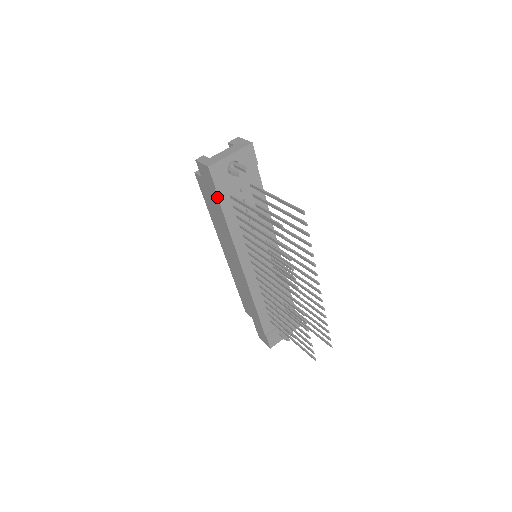
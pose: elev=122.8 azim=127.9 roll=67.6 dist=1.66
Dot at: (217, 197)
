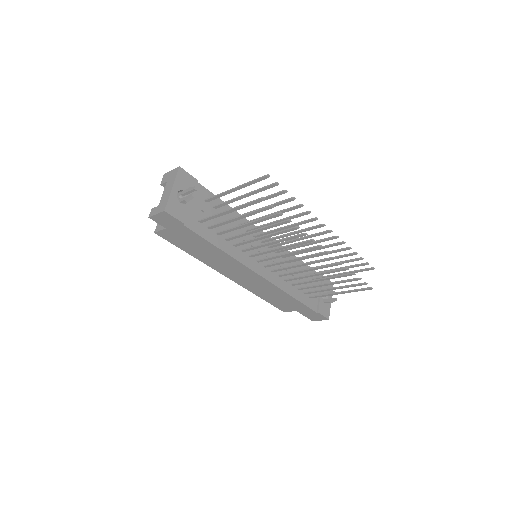
Dot at: (190, 230)
